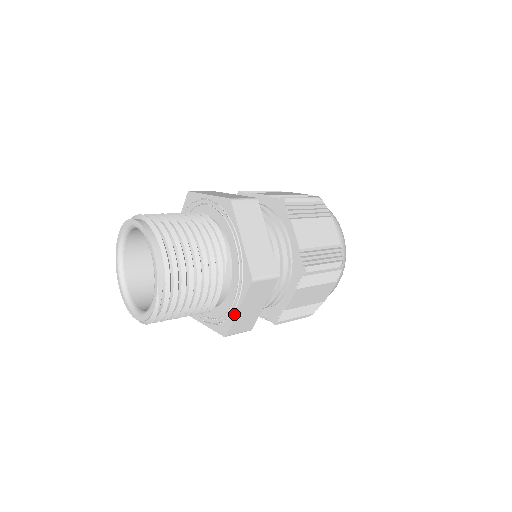
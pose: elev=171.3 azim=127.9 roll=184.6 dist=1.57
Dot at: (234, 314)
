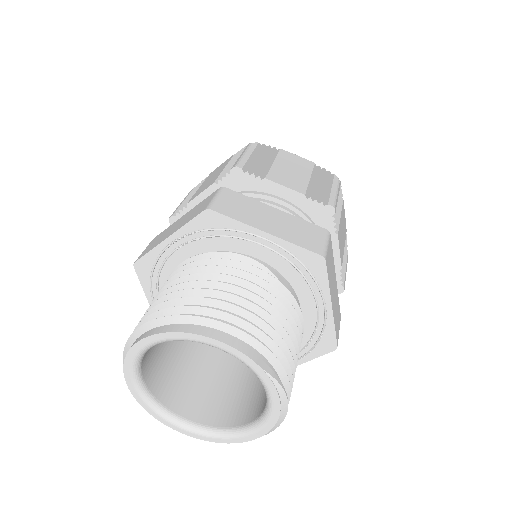
Dot at: (329, 315)
